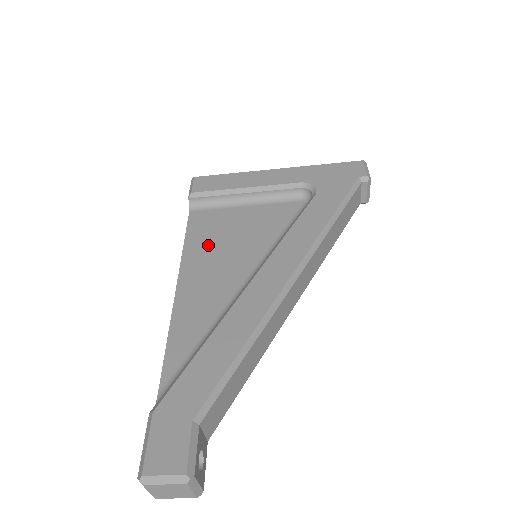
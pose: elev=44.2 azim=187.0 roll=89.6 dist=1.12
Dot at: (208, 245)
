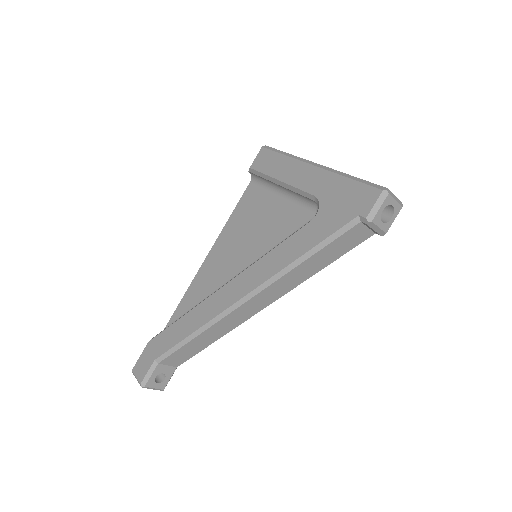
Dot at: (238, 228)
